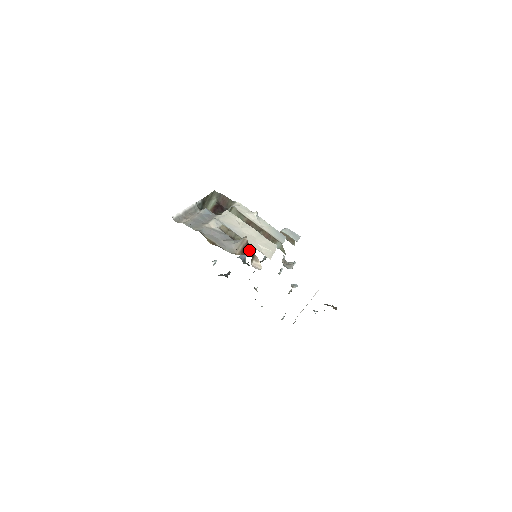
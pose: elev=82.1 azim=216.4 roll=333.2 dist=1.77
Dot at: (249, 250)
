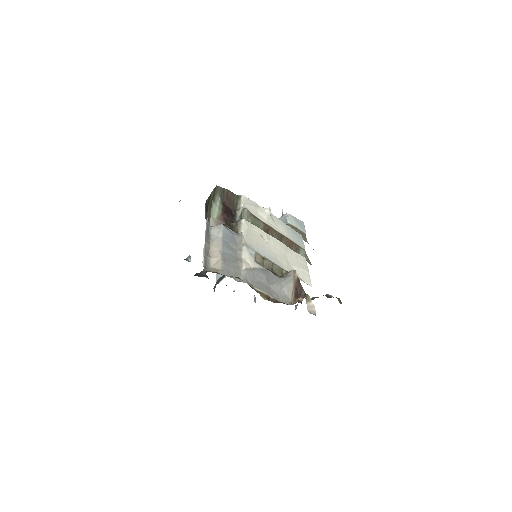
Dot at: (302, 291)
